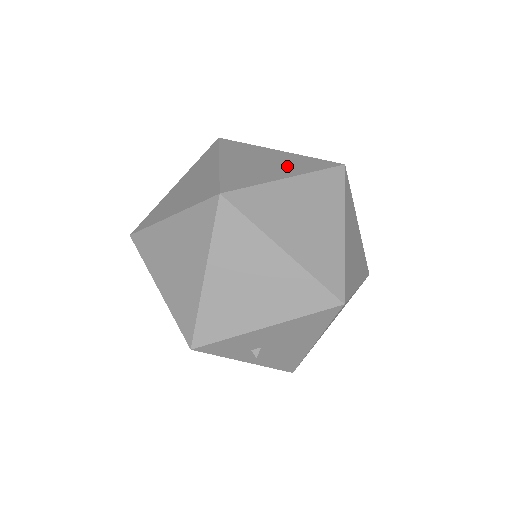
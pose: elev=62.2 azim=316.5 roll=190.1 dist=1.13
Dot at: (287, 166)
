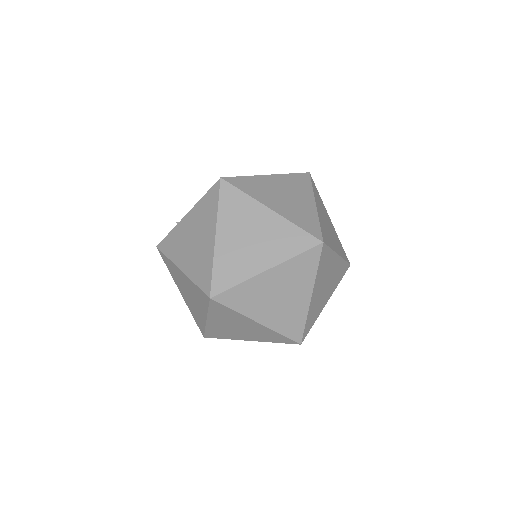
Dot at: (271, 247)
